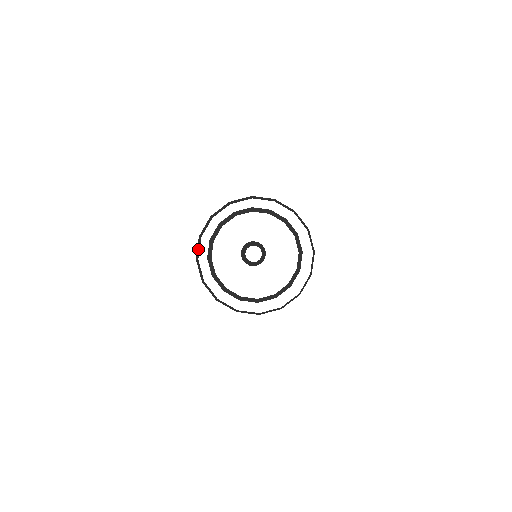
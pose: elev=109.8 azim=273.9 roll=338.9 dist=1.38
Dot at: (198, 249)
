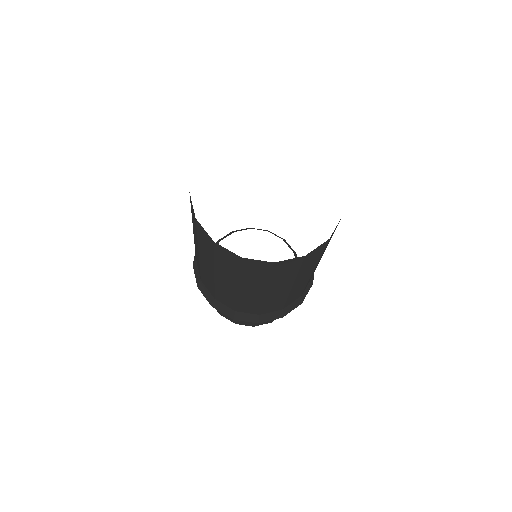
Dot at: (196, 274)
